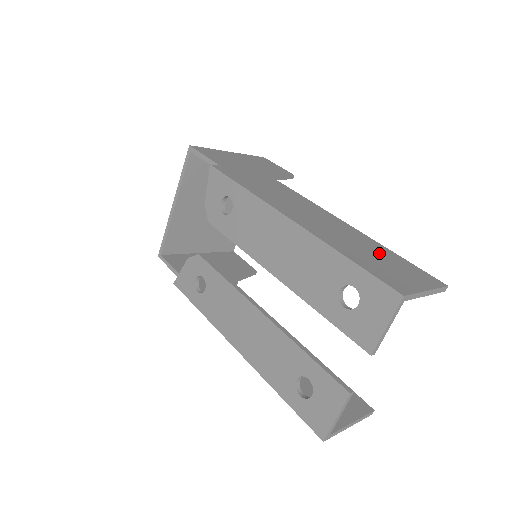
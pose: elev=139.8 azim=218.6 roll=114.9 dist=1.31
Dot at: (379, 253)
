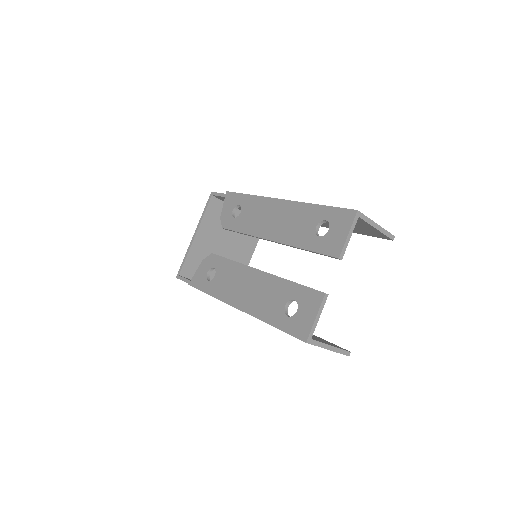
Dot at: occluded
